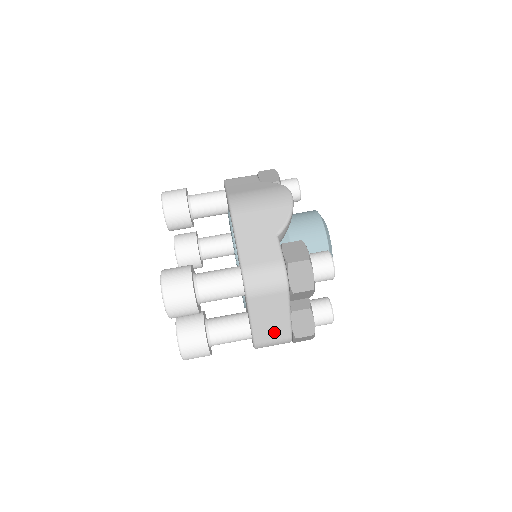
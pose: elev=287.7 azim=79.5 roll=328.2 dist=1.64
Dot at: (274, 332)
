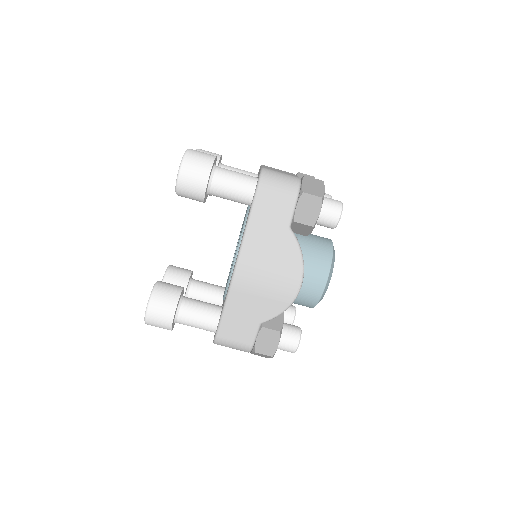
Dot at: occluded
